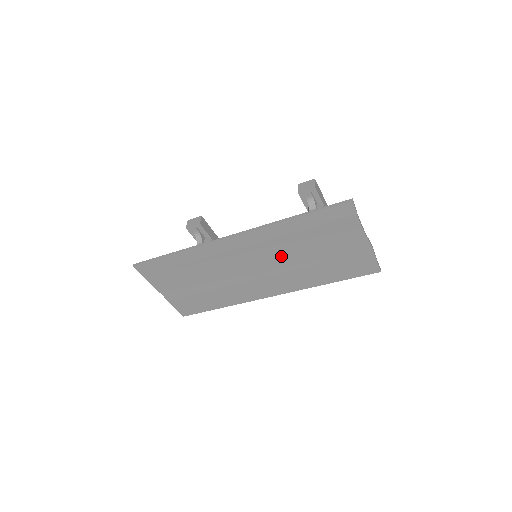
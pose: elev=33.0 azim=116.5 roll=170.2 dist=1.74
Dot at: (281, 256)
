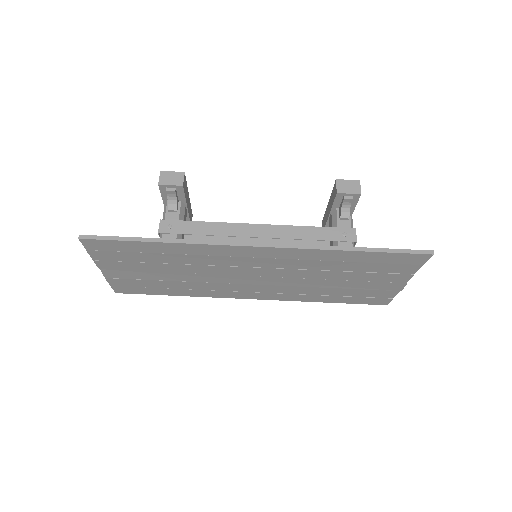
Dot at: (299, 274)
